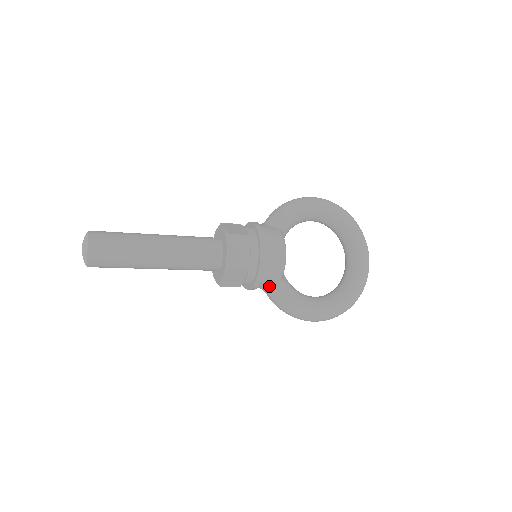
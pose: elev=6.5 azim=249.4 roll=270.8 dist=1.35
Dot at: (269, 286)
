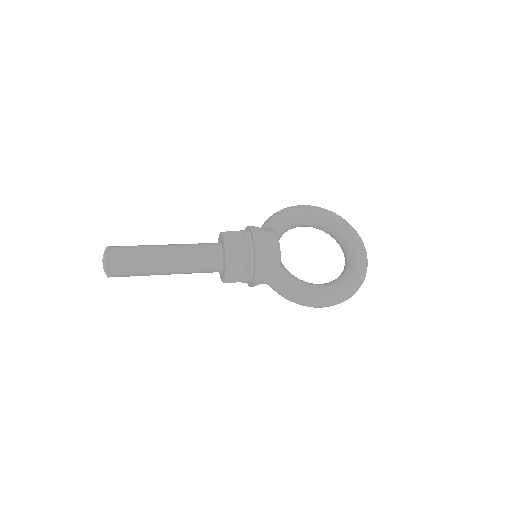
Dot at: (271, 276)
